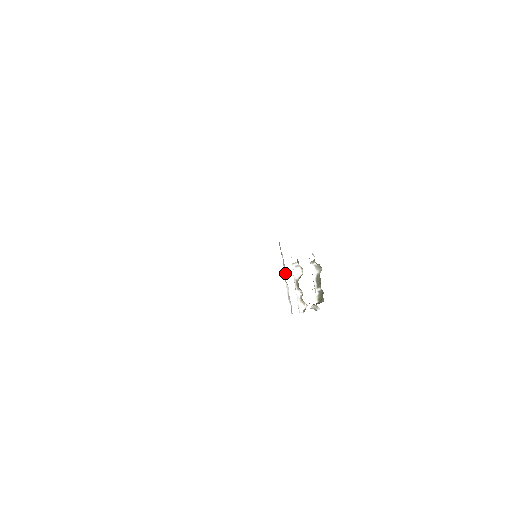
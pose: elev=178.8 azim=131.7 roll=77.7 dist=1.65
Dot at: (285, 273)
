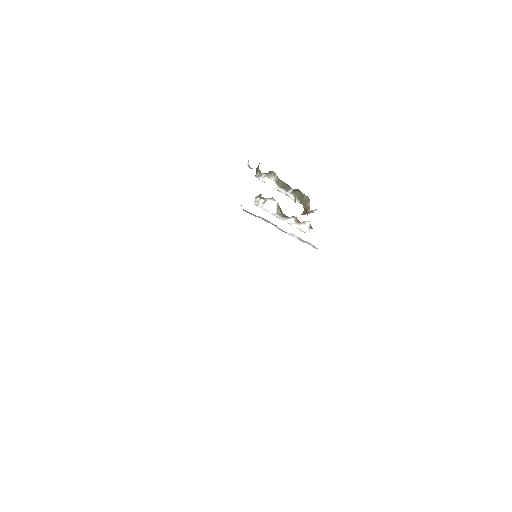
Dot at: (277, 227)
